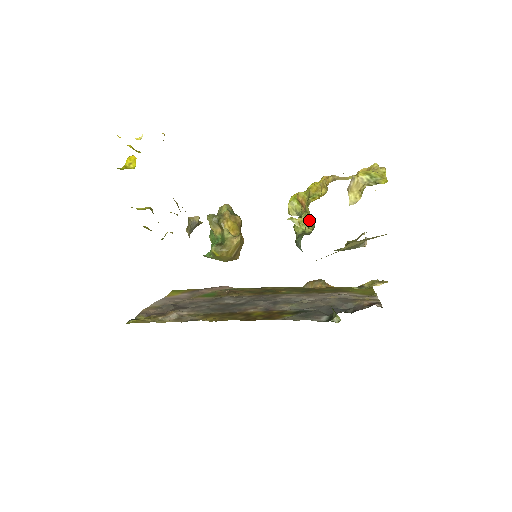
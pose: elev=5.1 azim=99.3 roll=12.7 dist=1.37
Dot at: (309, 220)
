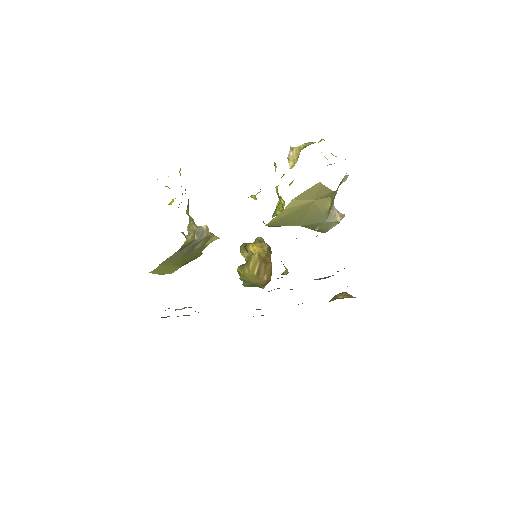
Dot at: (282, 205)
